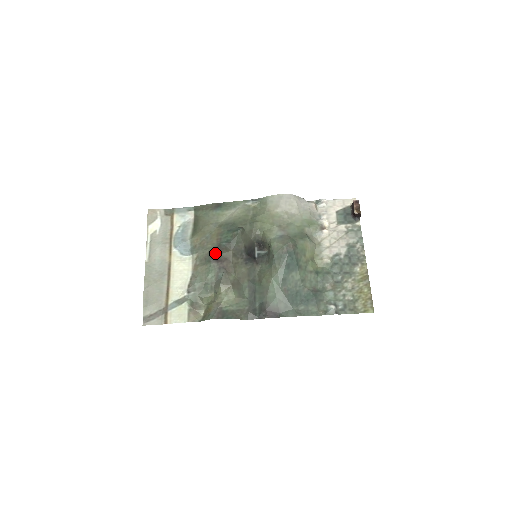
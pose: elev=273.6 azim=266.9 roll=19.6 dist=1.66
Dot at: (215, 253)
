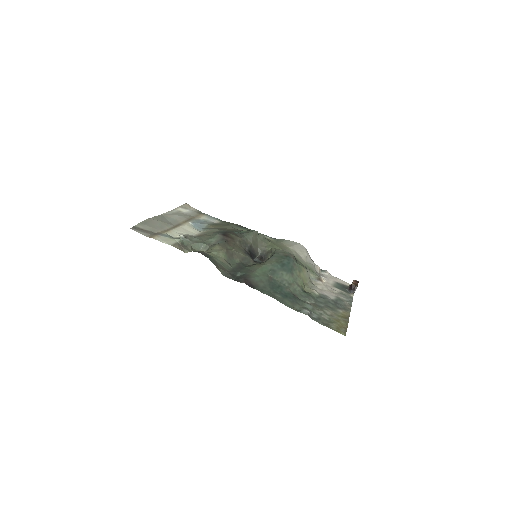
Dot at: (225, 232)
